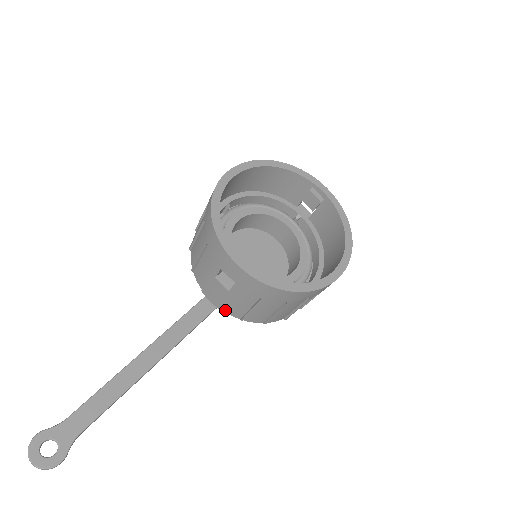
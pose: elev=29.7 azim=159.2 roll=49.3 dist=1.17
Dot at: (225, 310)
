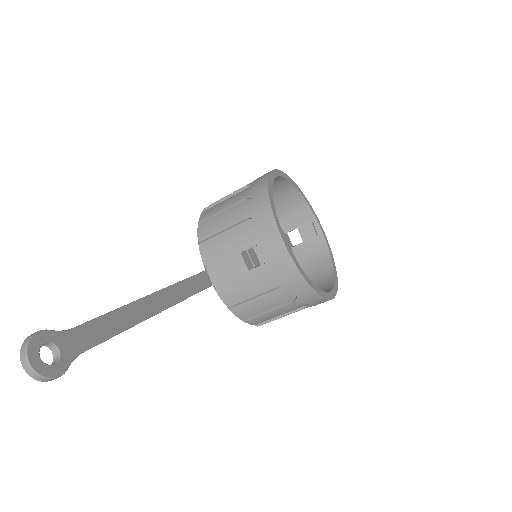
Dot at: (220, 292)
